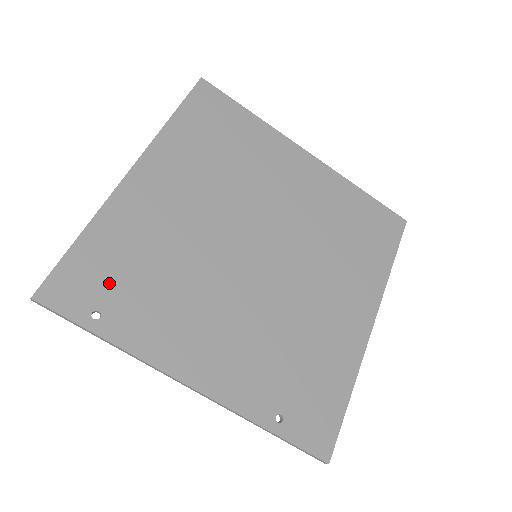
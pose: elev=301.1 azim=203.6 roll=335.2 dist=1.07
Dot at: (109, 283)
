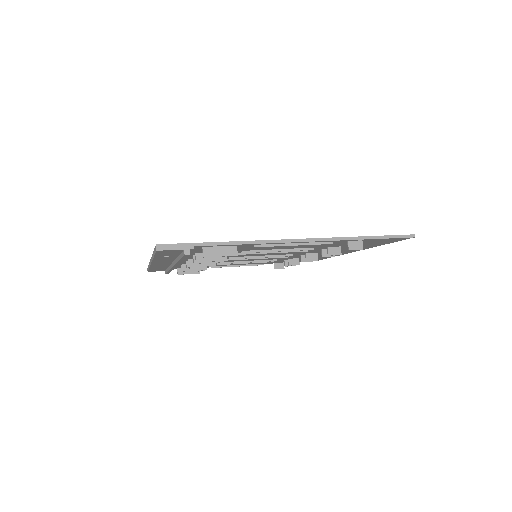
Dot at: occluded
